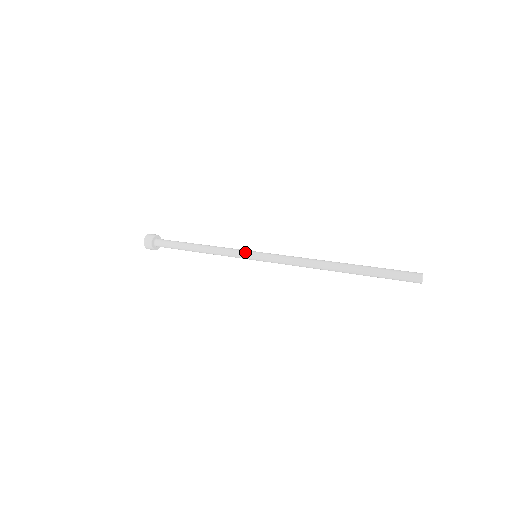
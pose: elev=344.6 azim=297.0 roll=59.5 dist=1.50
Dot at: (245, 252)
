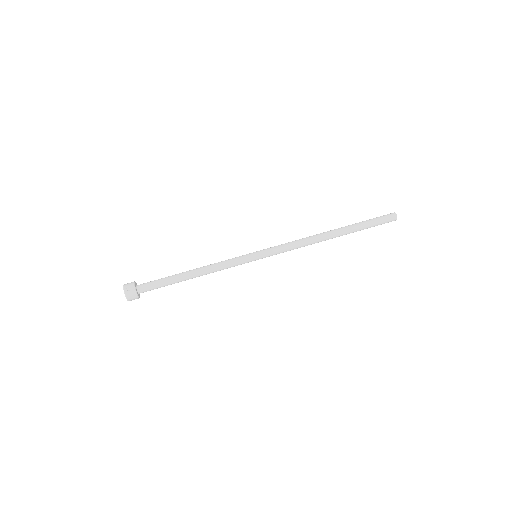
Dot at: occluded
